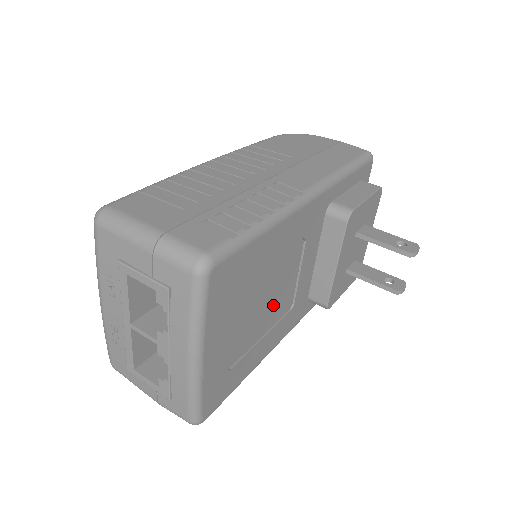
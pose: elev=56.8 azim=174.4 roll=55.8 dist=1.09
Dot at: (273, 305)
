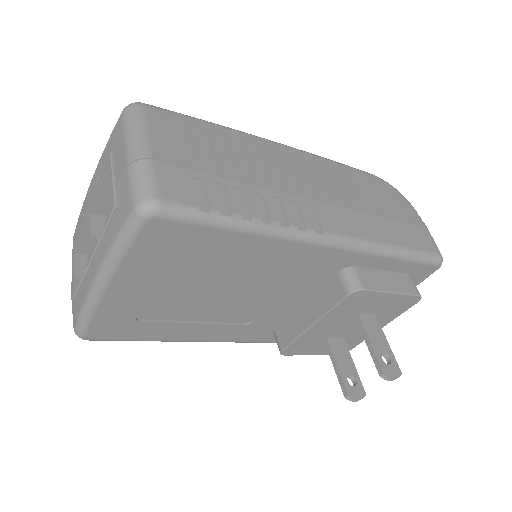
Dot at: (224, 305)
